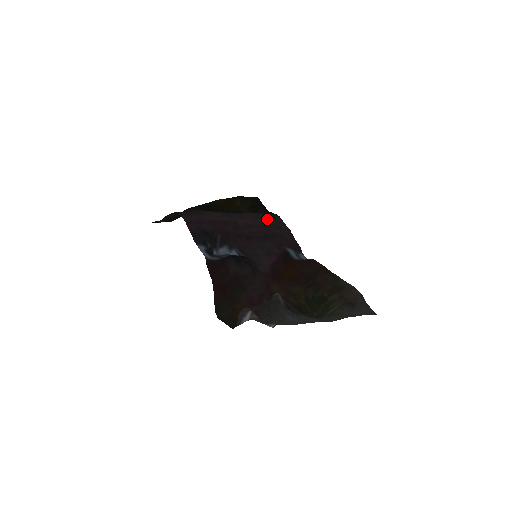
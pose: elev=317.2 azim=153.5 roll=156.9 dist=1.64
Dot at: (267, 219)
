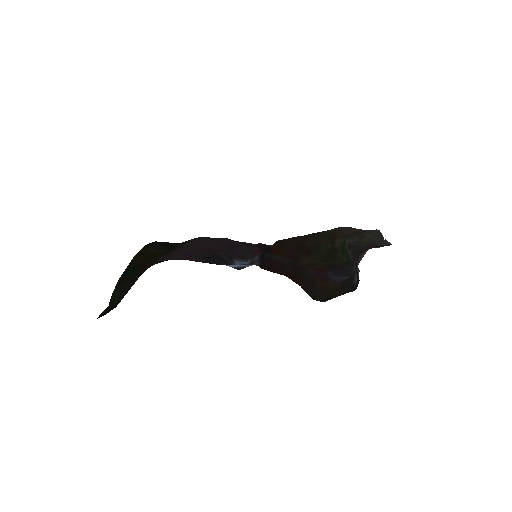
Dot at: (205, 238)
